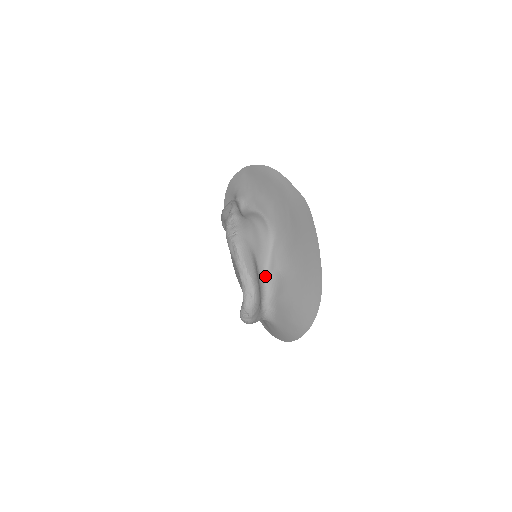
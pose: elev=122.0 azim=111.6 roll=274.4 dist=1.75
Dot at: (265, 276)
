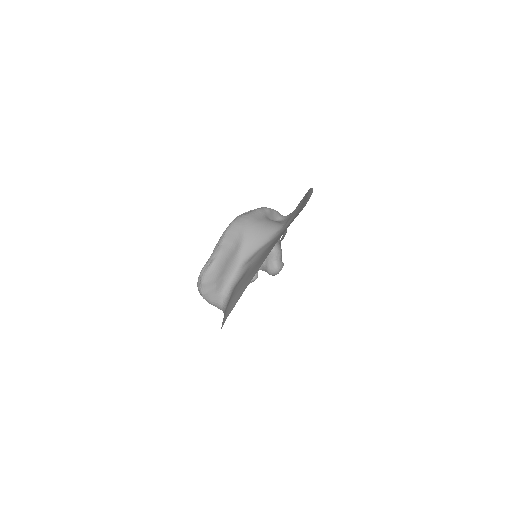
Dot at: (241, 265)
